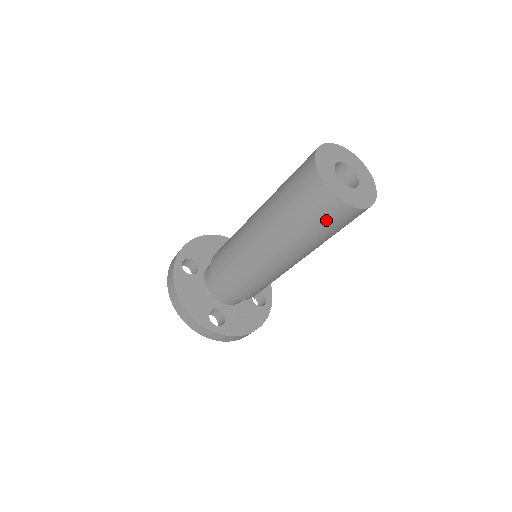
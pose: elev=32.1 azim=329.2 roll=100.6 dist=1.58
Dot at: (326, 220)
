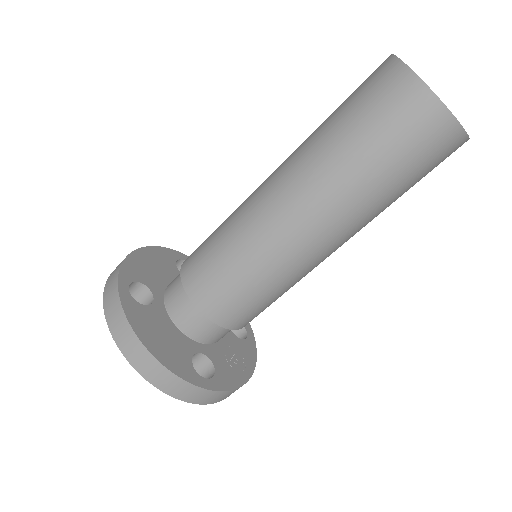
Dot at: (422, 160)
